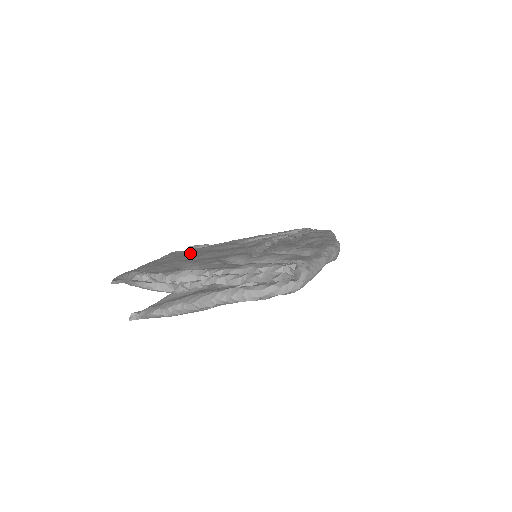
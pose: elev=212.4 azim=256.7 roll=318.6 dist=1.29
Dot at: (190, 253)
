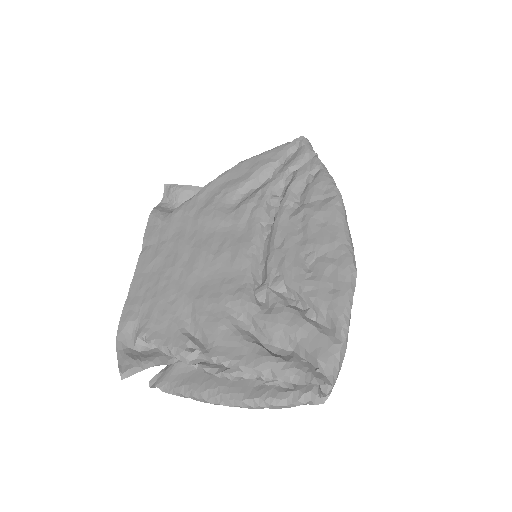
Dot at: (177, 245)
